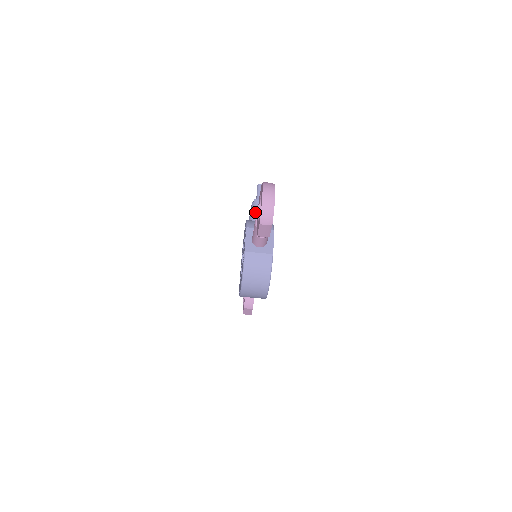
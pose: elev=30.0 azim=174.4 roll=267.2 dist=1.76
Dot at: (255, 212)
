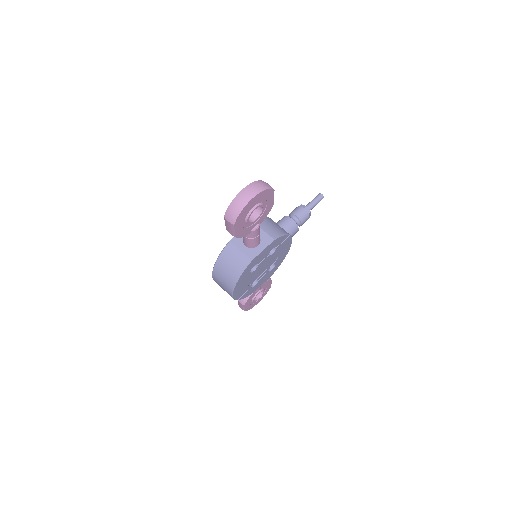
Dot at: (291, 216)
